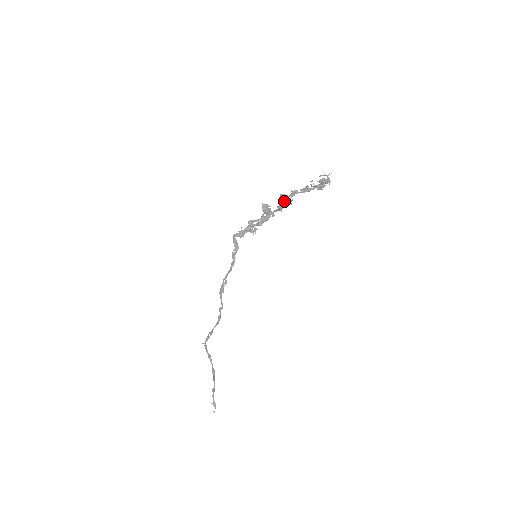
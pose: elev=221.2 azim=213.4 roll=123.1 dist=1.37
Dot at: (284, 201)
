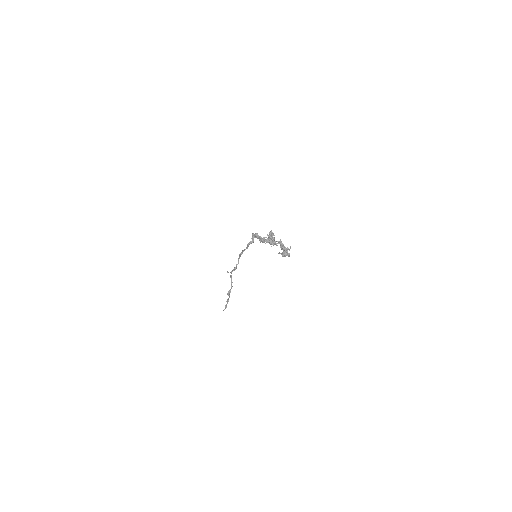
Dot at: (269, 241)
